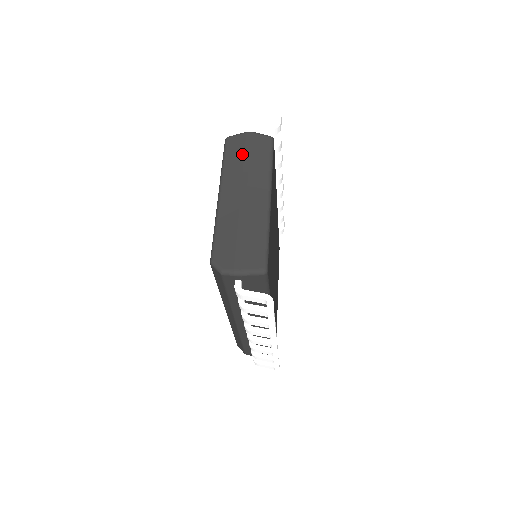
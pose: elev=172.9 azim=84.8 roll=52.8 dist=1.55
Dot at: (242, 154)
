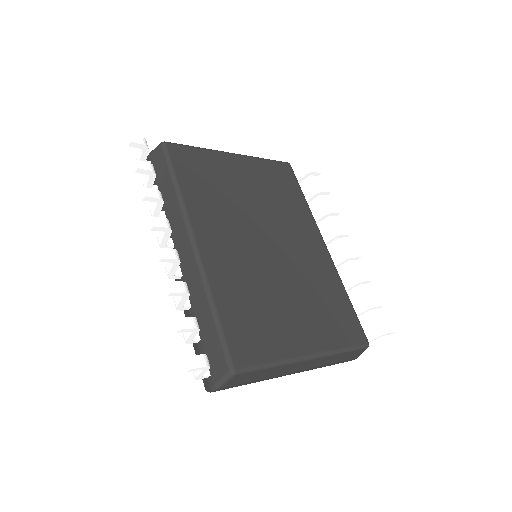
Dot at: occluded
